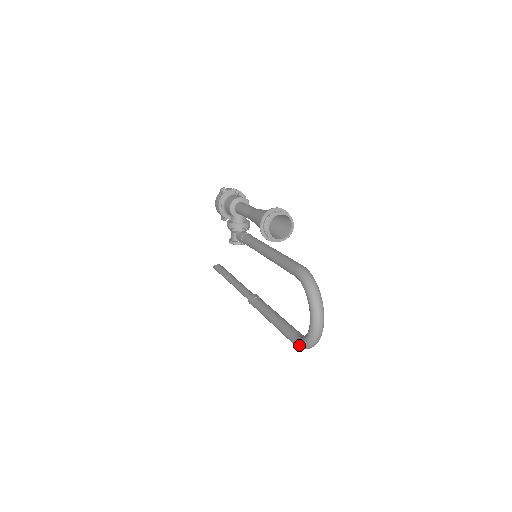
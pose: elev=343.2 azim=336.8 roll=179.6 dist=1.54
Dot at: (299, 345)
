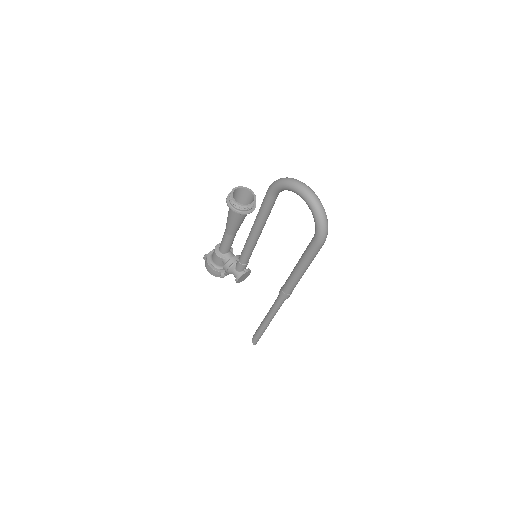
Dot at: (318, 233)
